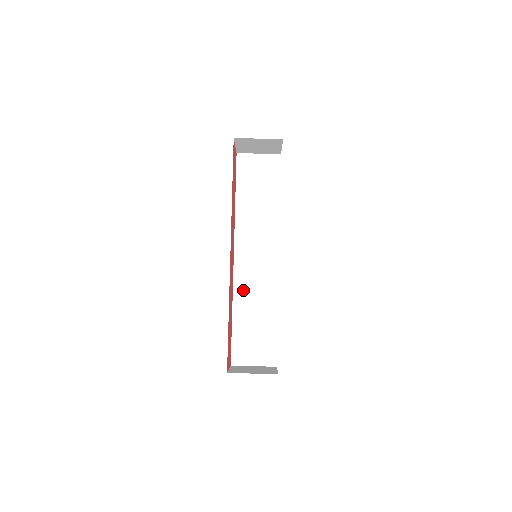
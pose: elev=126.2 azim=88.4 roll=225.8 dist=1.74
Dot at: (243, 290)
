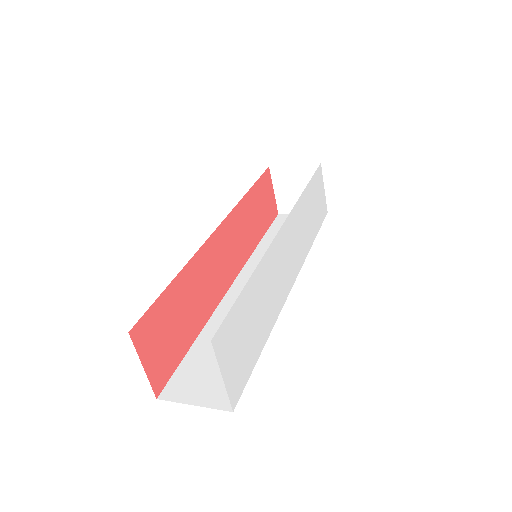
Dot at: occluded
